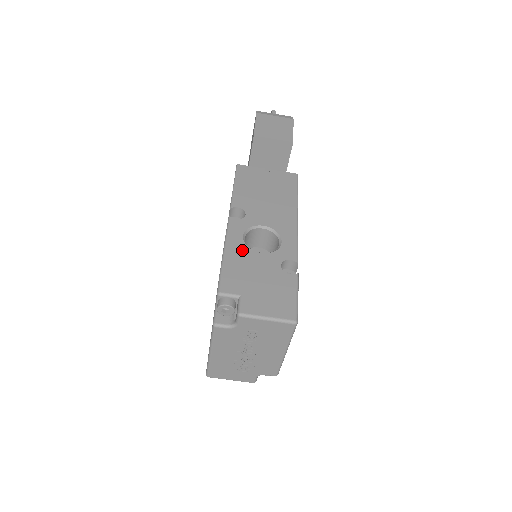
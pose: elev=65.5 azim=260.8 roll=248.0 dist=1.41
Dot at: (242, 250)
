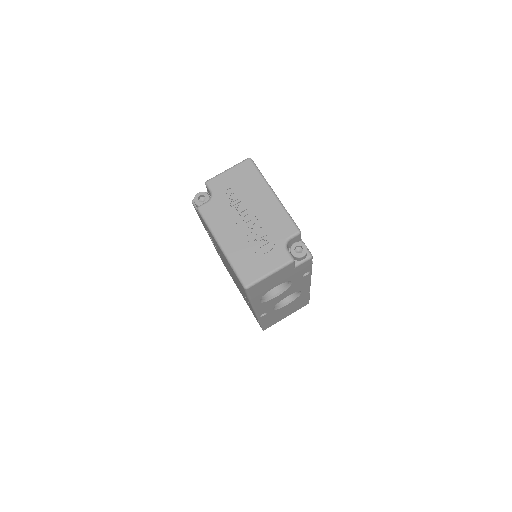
Dot at: occluded
